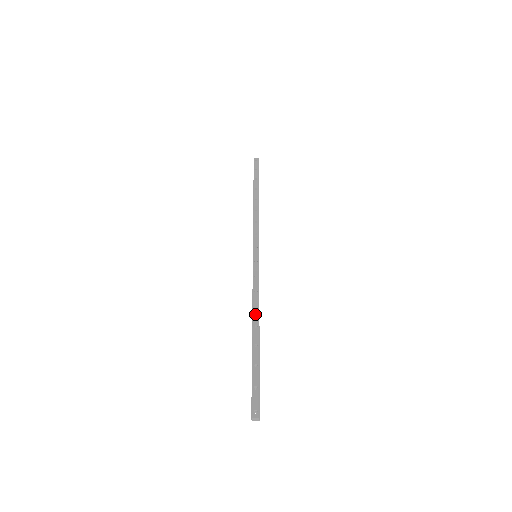
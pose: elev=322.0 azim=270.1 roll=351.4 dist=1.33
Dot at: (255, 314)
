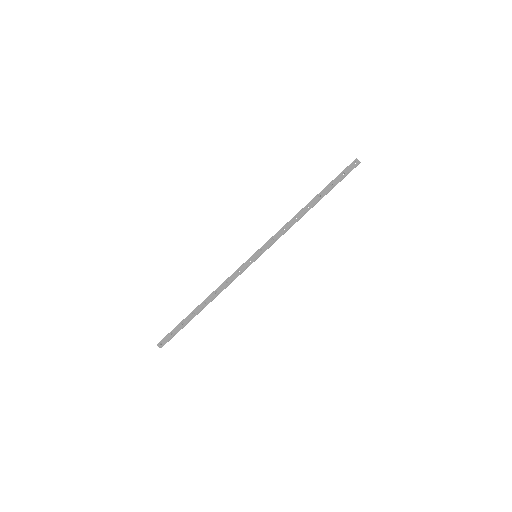
Dot at: (212, 296)
